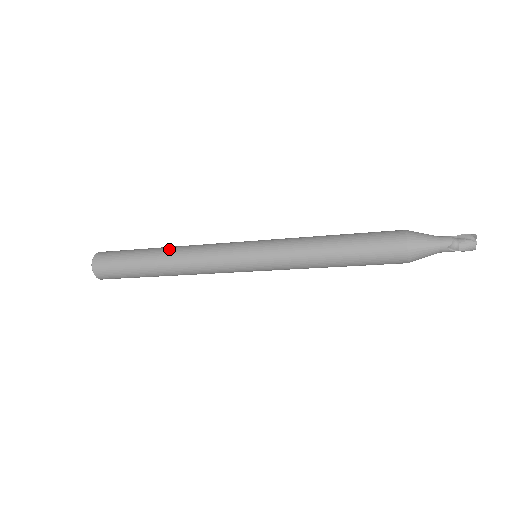
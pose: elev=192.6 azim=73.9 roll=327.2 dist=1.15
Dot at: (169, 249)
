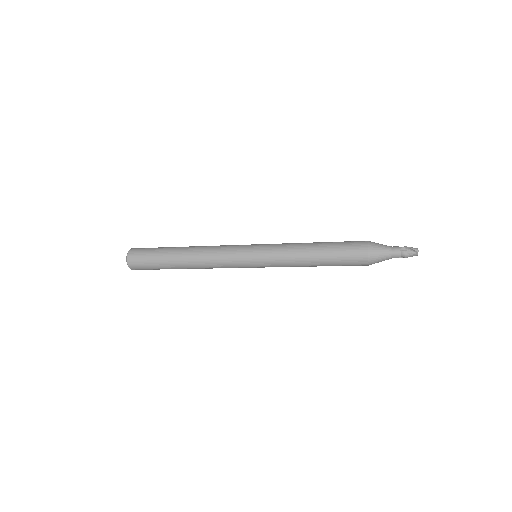
Dot at: (187, 257)
